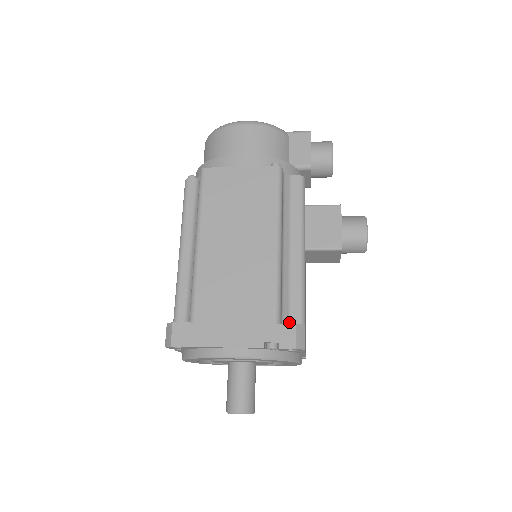
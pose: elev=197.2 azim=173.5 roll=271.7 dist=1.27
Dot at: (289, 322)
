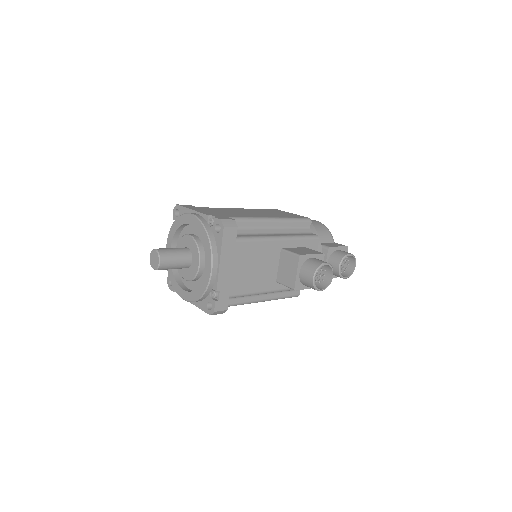
Dot at: occluded
